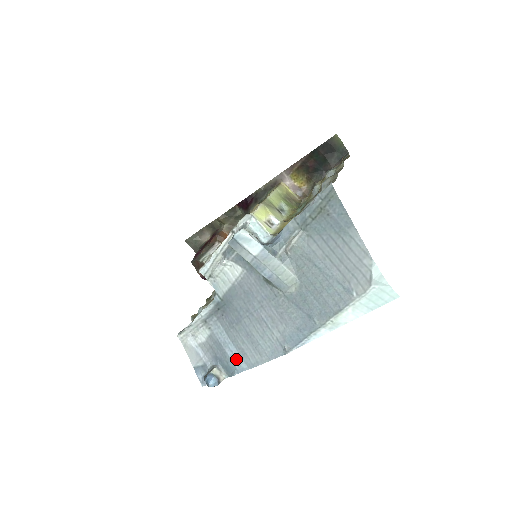
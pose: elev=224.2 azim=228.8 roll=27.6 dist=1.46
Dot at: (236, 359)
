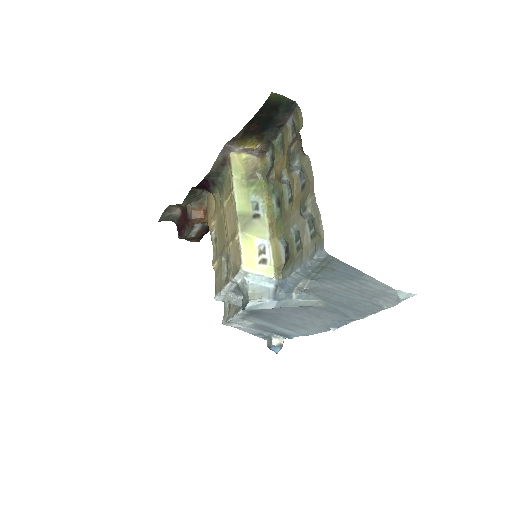
Dot at: (288, 333)
